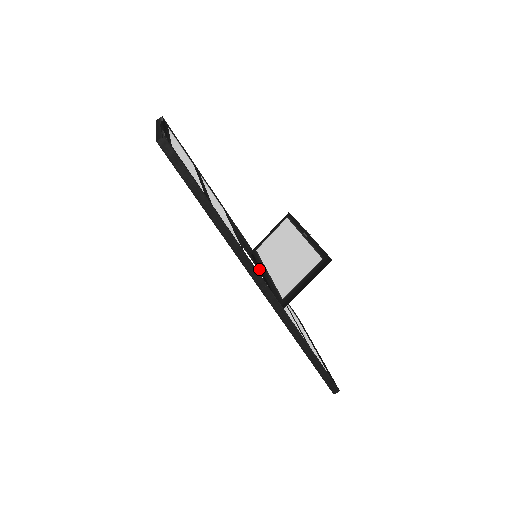
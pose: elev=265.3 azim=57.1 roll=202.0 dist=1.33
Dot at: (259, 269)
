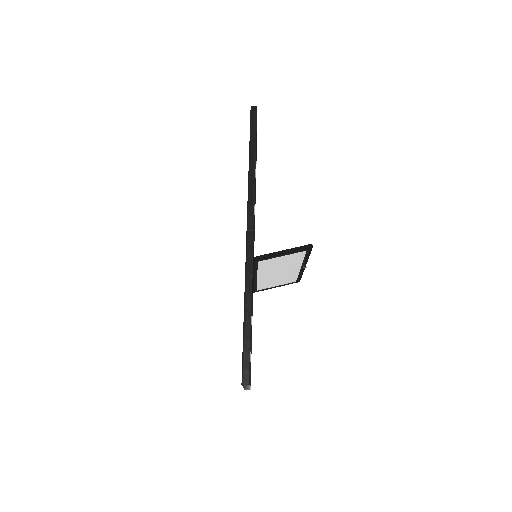
Dot at: occluded
